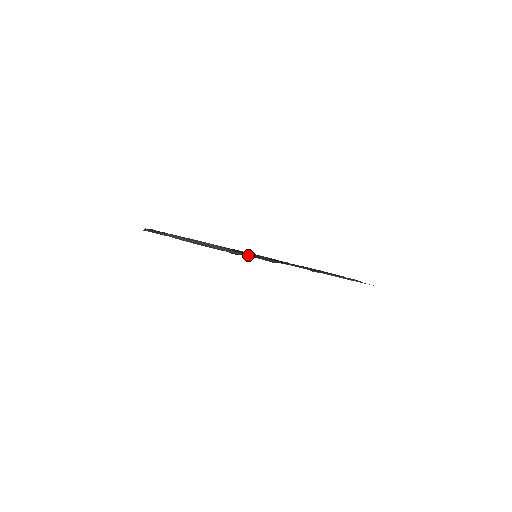
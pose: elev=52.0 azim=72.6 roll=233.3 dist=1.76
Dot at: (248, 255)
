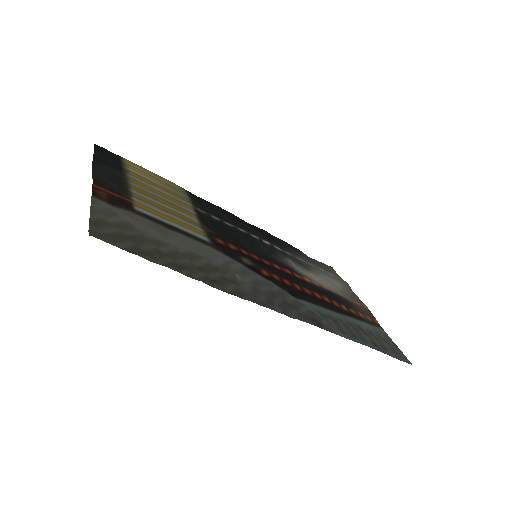
Dot at: (253, 277)
